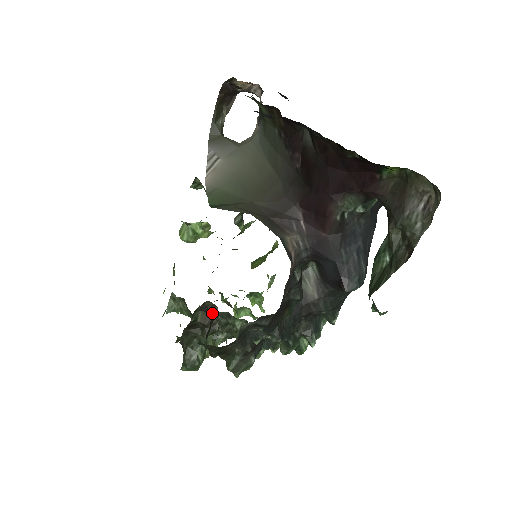
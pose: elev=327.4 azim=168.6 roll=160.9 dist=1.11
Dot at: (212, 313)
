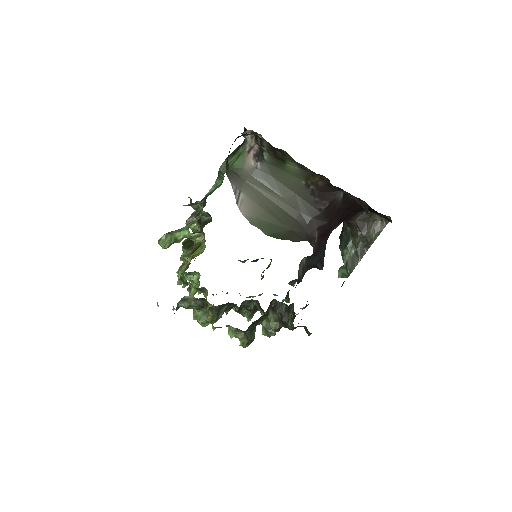
Dot at: (271, 305)
